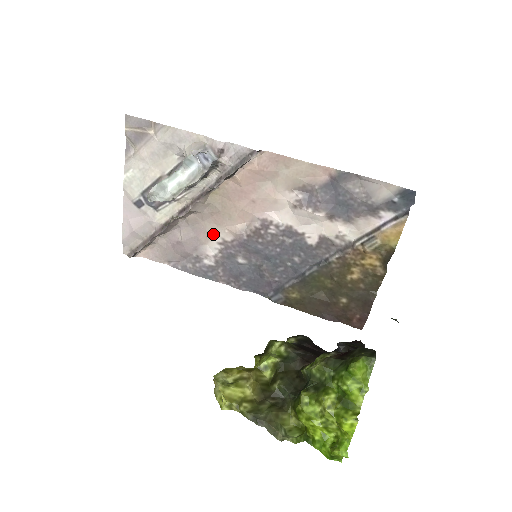
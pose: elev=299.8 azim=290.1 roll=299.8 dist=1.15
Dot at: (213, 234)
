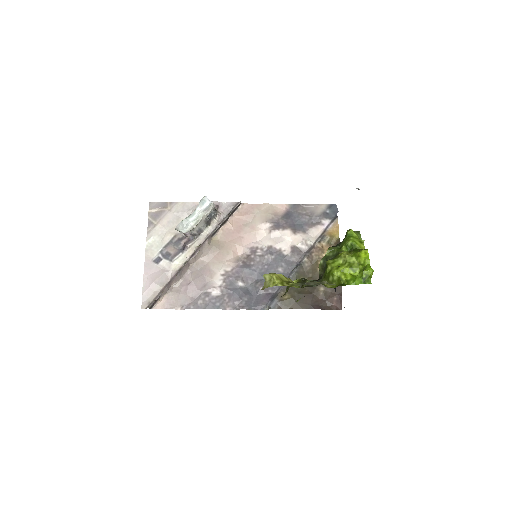
Dot at: (217, 269)
